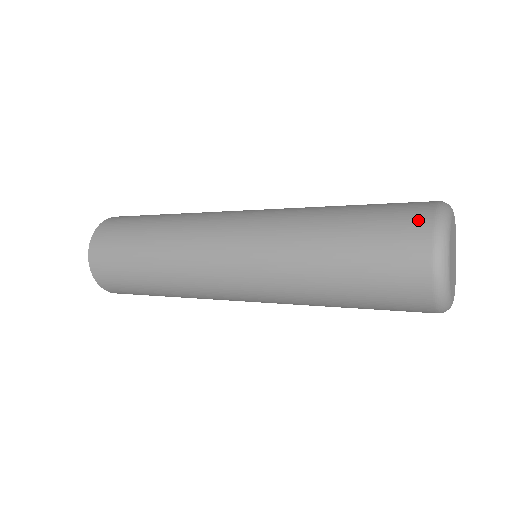
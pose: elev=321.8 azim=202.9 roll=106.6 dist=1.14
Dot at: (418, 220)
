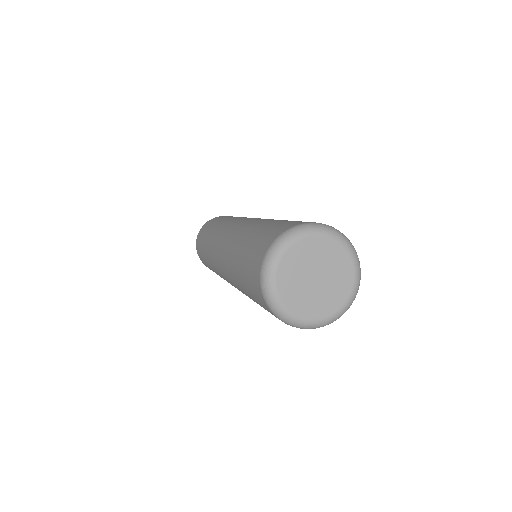
Dot at: (269, 240)
